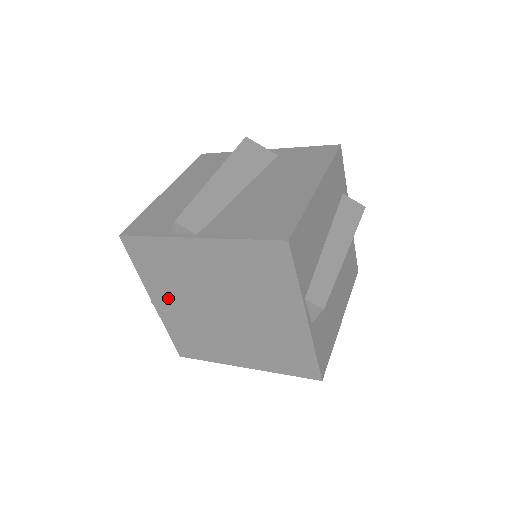
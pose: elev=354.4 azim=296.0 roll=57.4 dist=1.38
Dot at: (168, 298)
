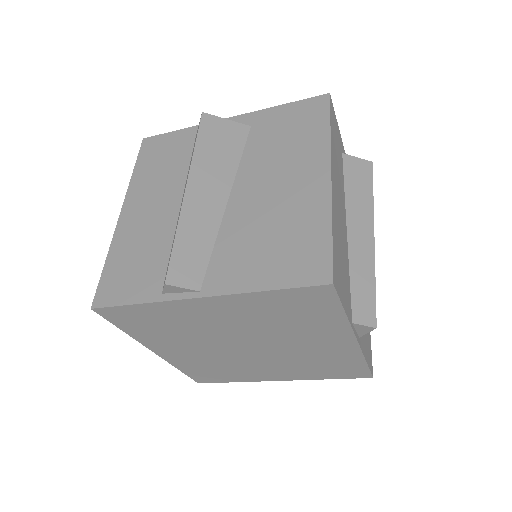
Dot at: (173, 347)
